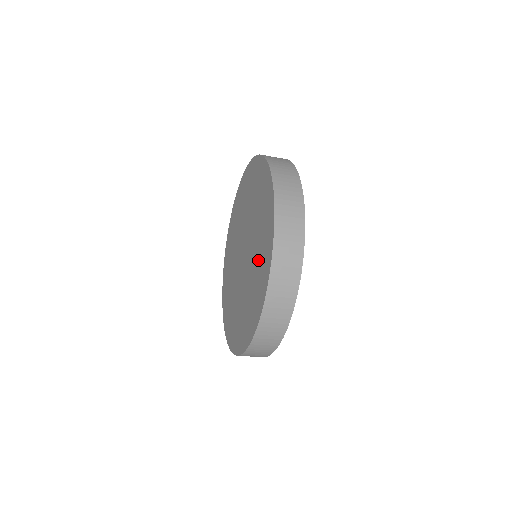
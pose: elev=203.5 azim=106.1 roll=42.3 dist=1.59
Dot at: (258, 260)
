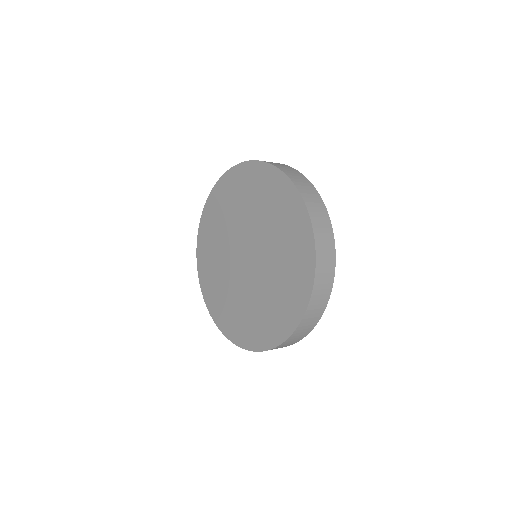
Dot at: (266, 308)
